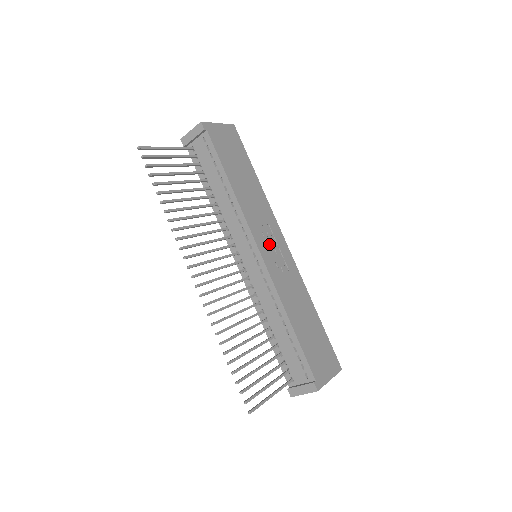
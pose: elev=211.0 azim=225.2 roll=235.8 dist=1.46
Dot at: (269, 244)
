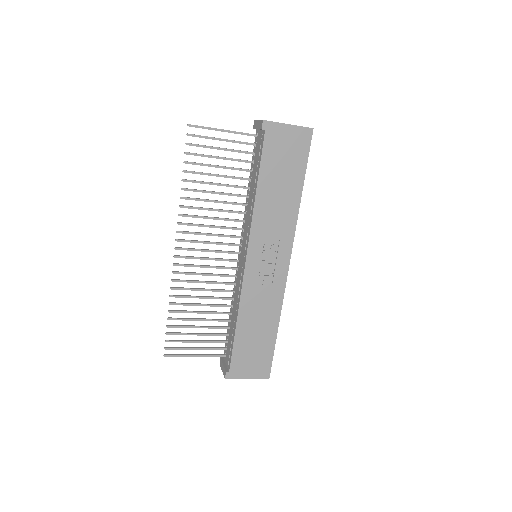
Dot at: (265, 256)
